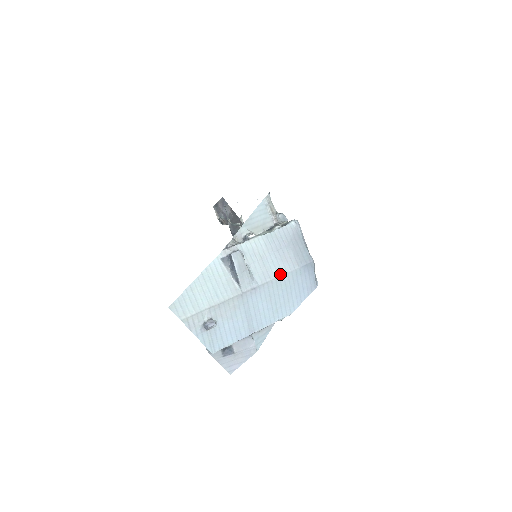
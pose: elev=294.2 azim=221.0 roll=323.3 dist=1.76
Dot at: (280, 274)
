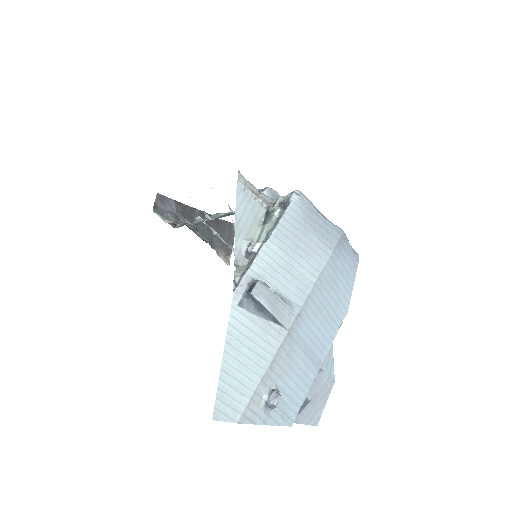
Dot at: (317, 275)
